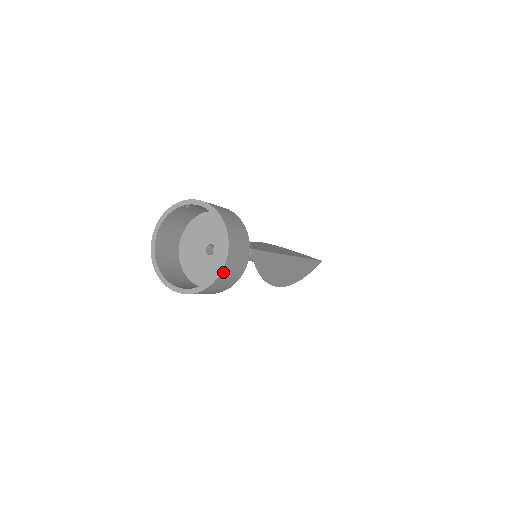
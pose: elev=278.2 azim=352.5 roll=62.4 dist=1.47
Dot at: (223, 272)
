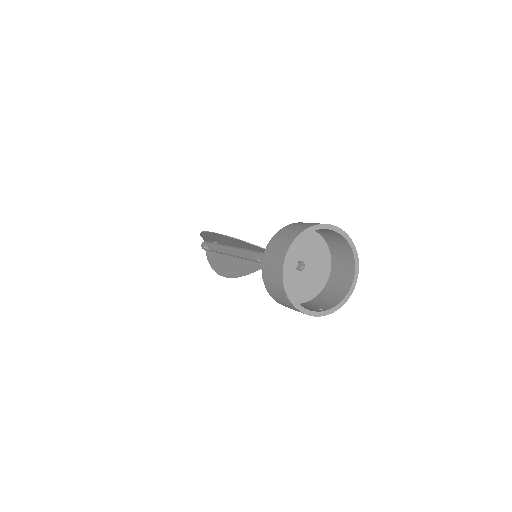
Dot at: (349, 294)
